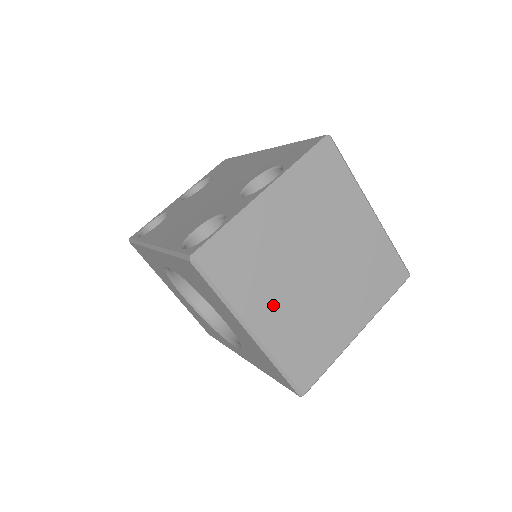
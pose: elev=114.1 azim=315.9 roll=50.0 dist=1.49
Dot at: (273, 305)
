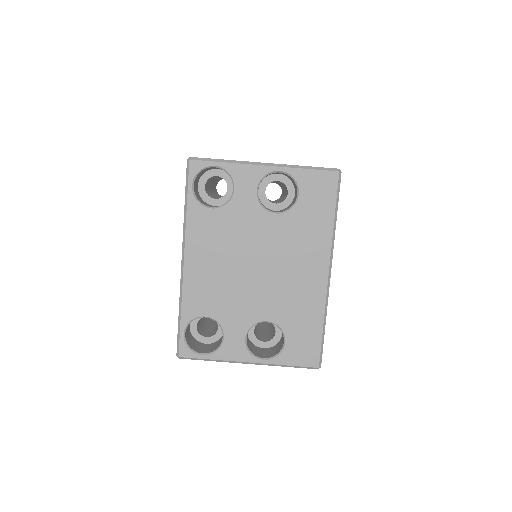
Dot at: occluded
